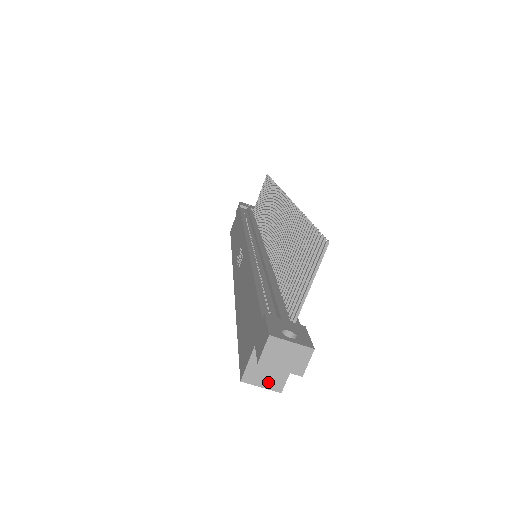
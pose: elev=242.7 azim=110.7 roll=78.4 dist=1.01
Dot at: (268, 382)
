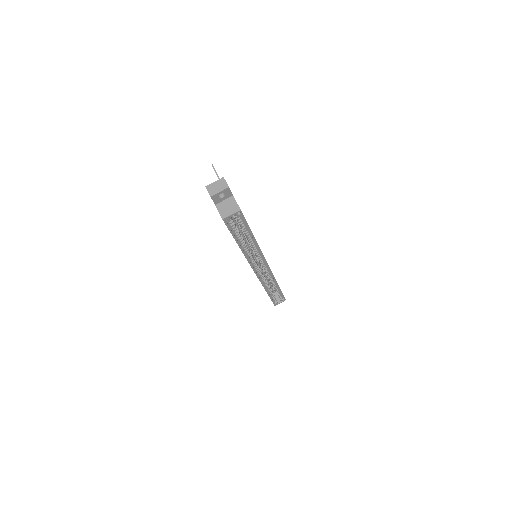
Dot at: (232, 211)
